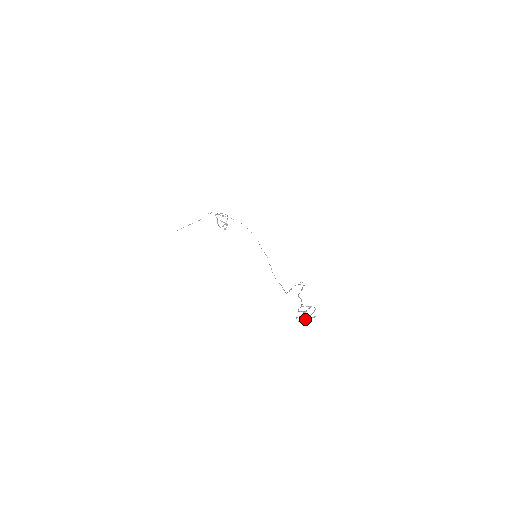
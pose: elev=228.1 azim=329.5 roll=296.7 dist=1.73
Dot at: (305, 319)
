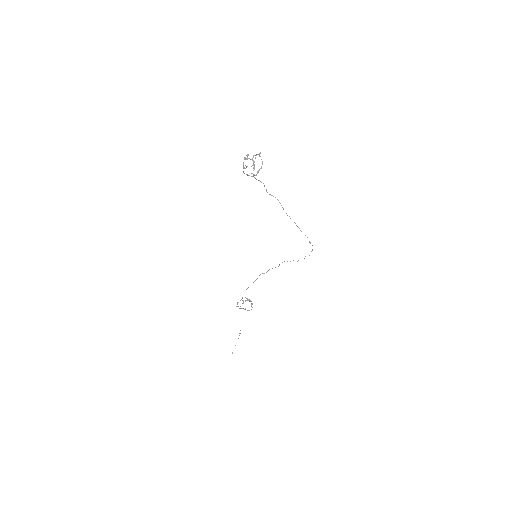
Dot at: (253, 161)
